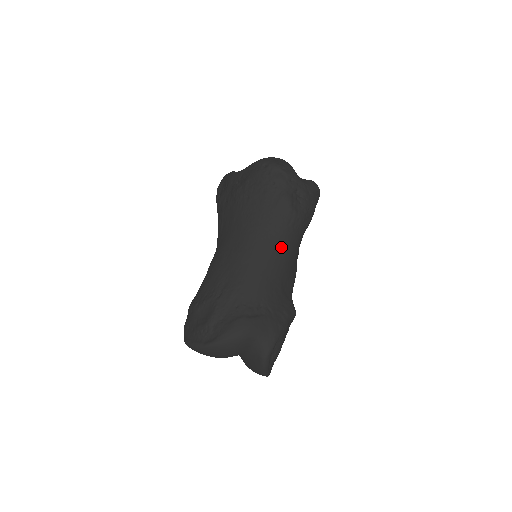
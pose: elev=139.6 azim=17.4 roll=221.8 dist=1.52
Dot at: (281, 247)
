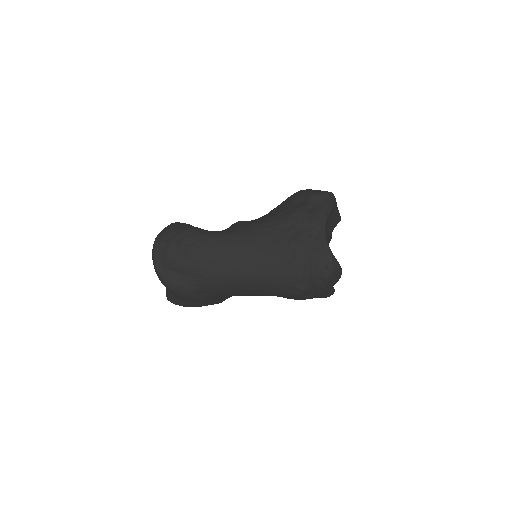
Dot at: (260, 293)
